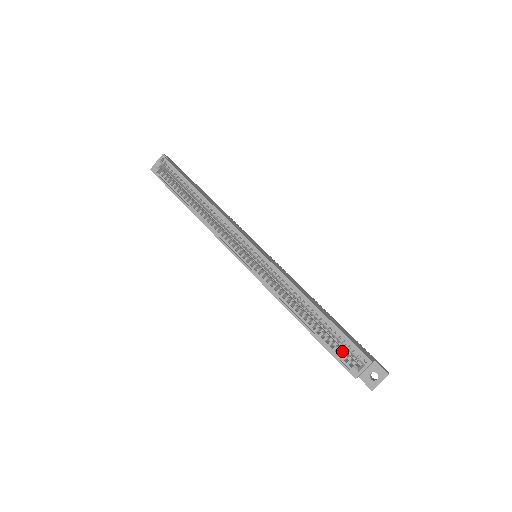
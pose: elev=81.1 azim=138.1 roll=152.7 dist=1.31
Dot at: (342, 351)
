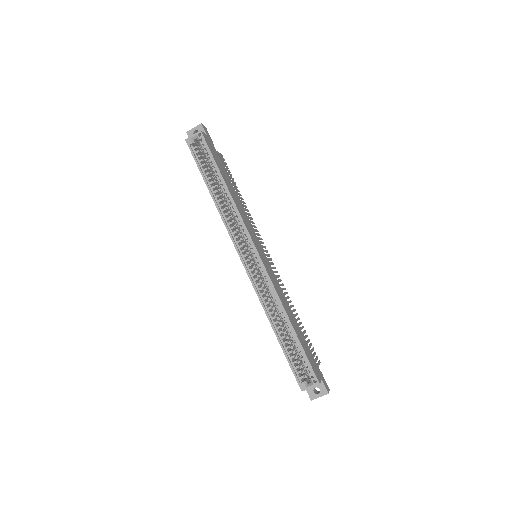
Dot at: (299, 366)
